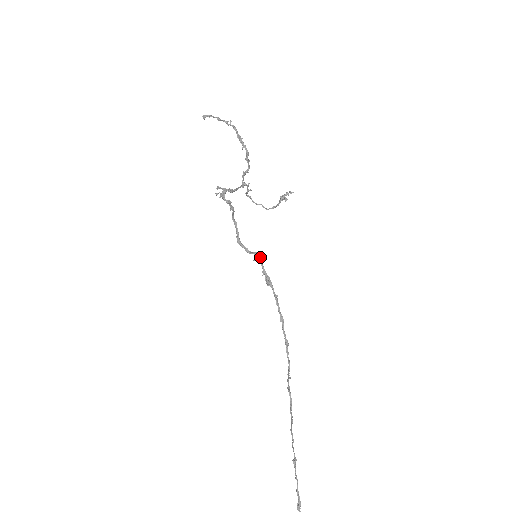
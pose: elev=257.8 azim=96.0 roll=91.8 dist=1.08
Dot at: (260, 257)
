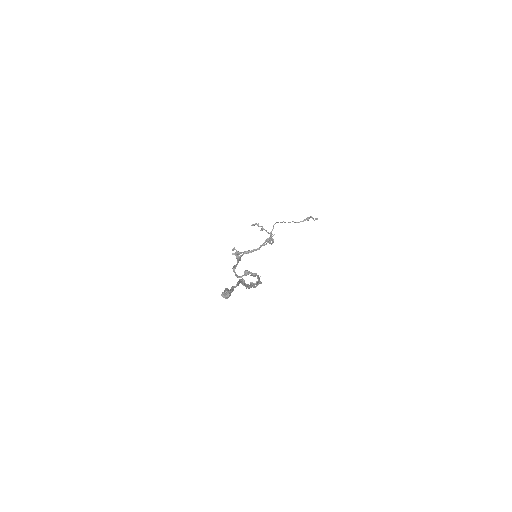
Dot at: occluded
